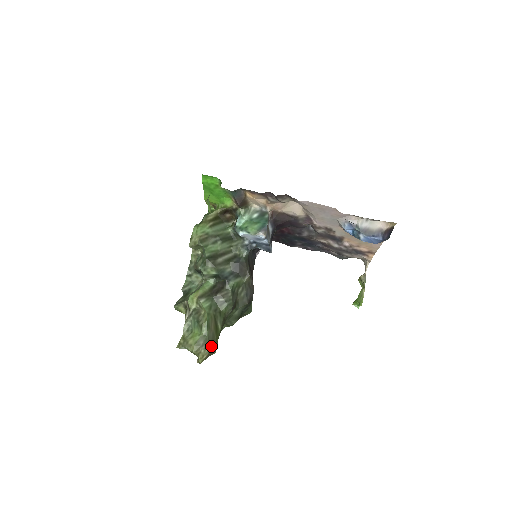
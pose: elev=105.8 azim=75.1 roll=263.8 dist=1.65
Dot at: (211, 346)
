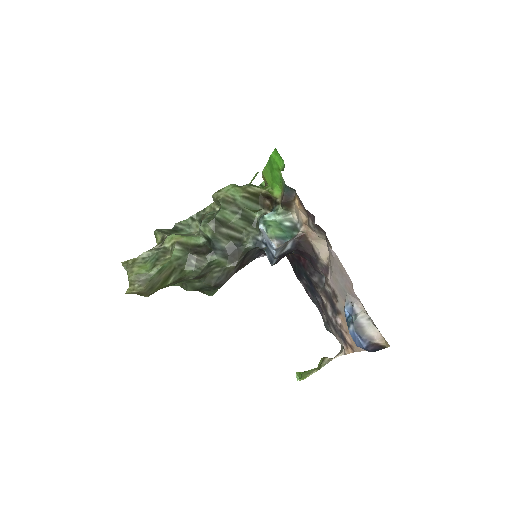
Dot at: (147, 288)
